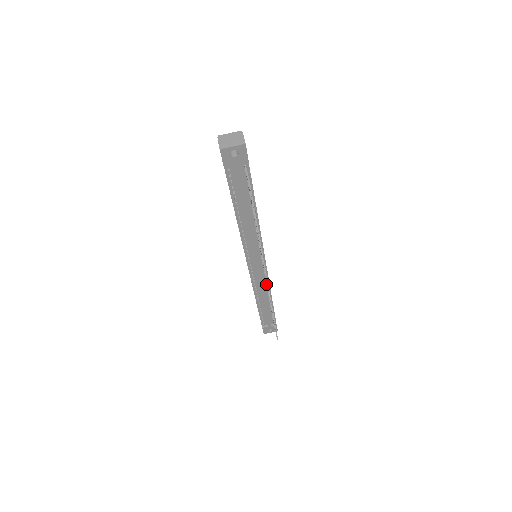
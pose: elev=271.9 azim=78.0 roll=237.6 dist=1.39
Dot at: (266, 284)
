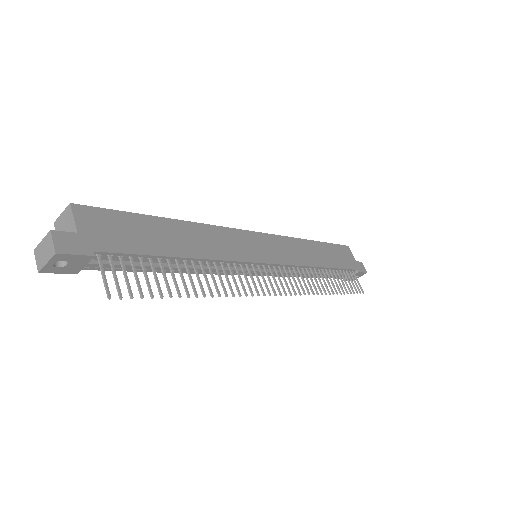
Dot at: occluded
